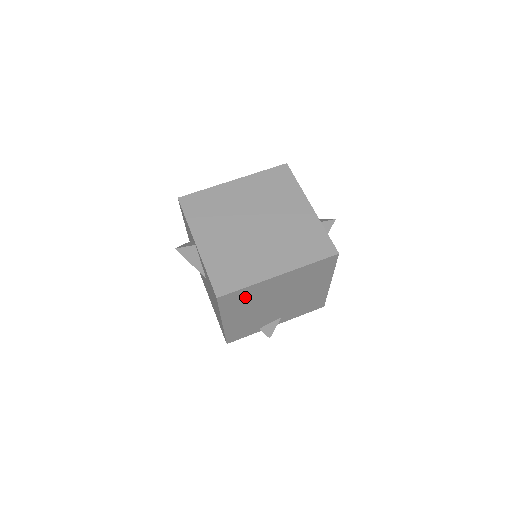
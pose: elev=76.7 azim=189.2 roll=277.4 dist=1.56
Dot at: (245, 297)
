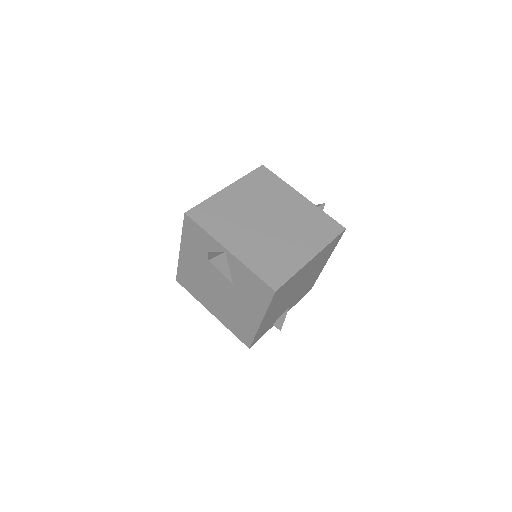
Dot at: (287, 287)
